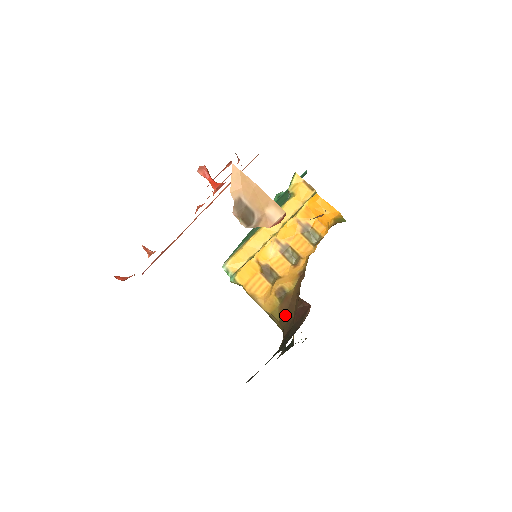
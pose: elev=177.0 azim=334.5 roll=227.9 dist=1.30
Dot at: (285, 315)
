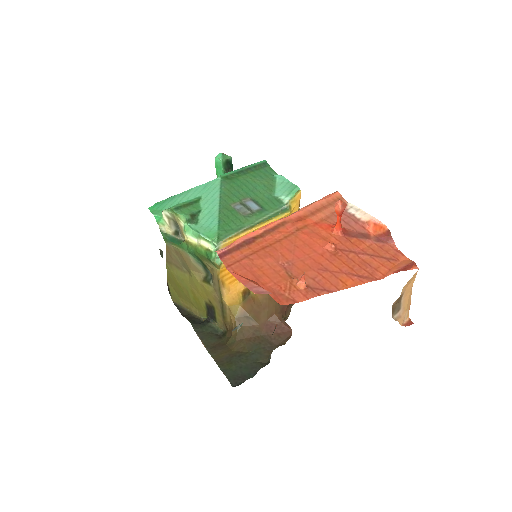
Dot at: (248, 317)
